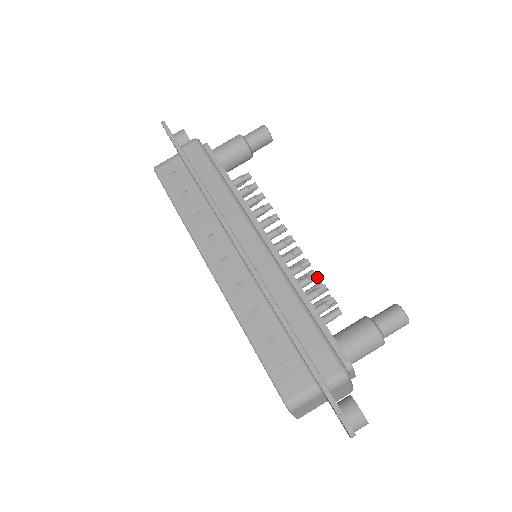
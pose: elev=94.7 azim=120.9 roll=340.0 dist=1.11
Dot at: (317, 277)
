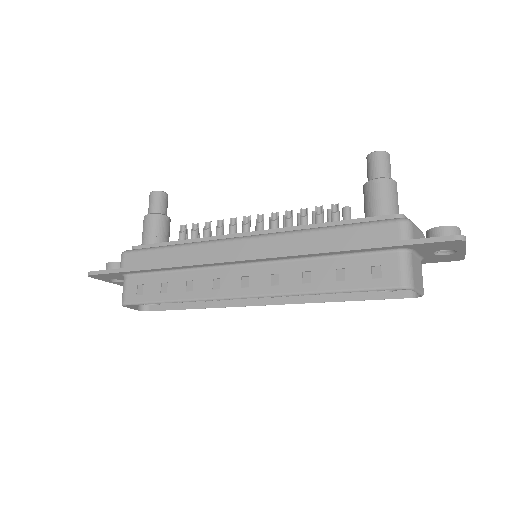
Dot at: (306, 210)
